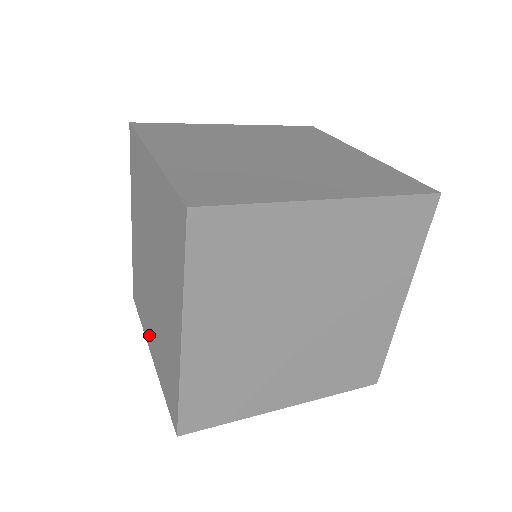
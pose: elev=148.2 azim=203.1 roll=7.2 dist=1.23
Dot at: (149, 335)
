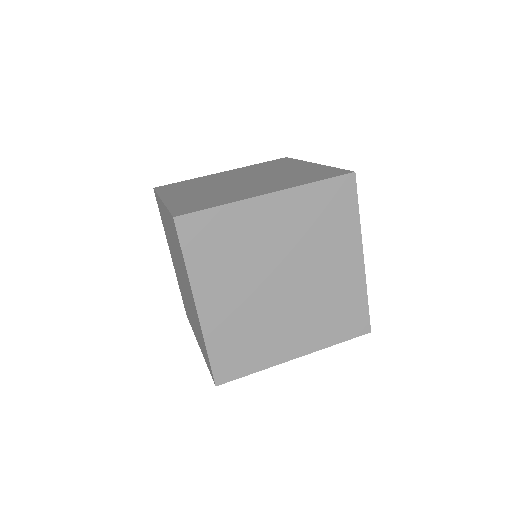
Dot at: occluded
